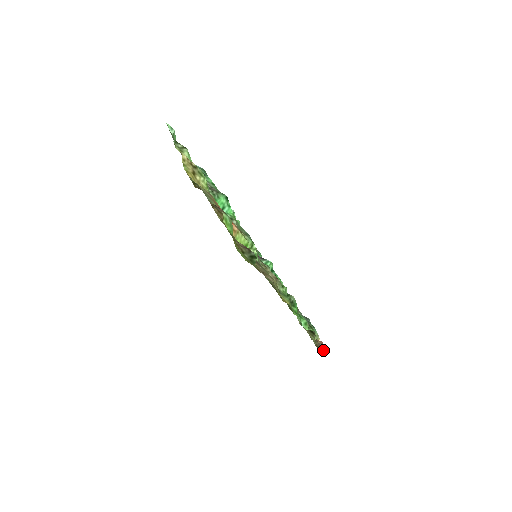
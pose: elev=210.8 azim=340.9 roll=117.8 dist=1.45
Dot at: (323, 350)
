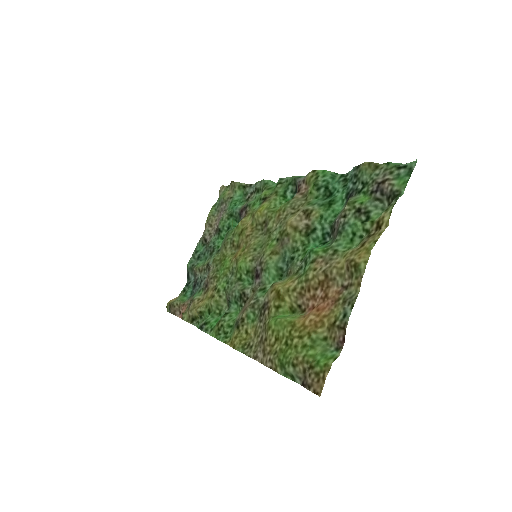
Dot at: (172, 311)
